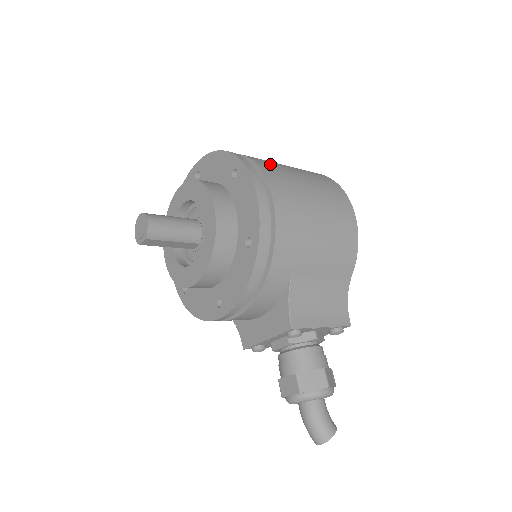
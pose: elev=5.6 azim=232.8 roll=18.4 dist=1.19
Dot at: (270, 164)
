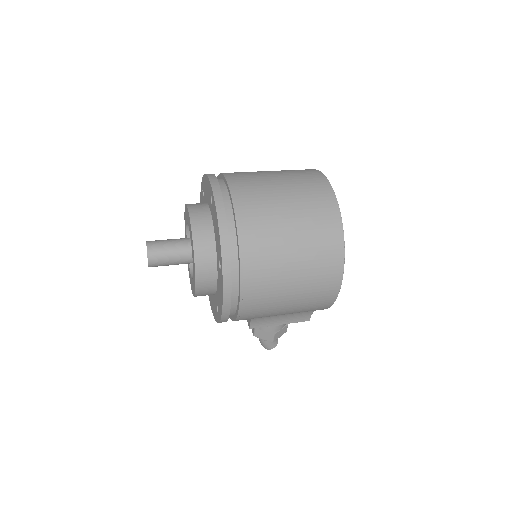
Dot at: (261, 258)
